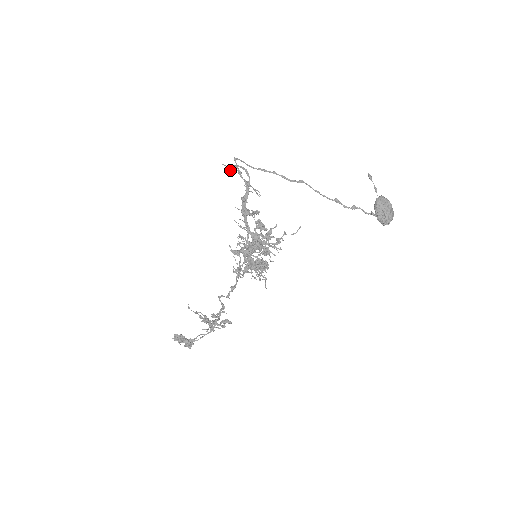
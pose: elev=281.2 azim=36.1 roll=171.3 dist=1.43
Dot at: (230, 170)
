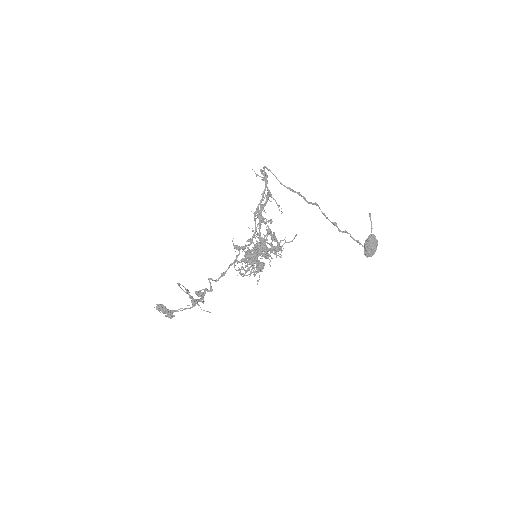
Dot at: occluded
